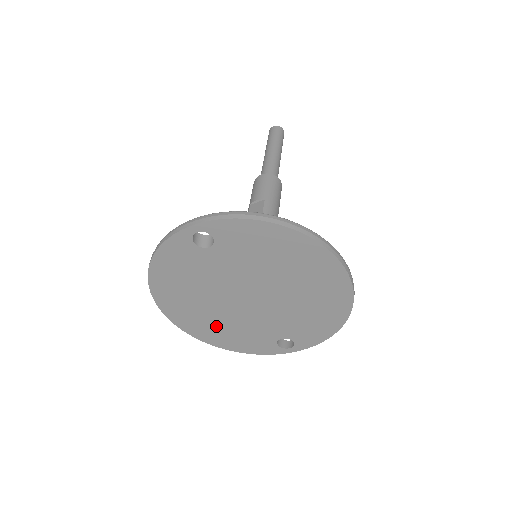
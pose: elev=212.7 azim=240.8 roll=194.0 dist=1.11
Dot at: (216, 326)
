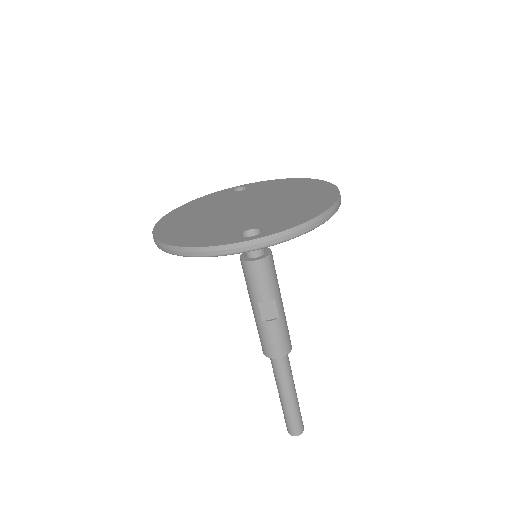
Dot at: (192, 229)
